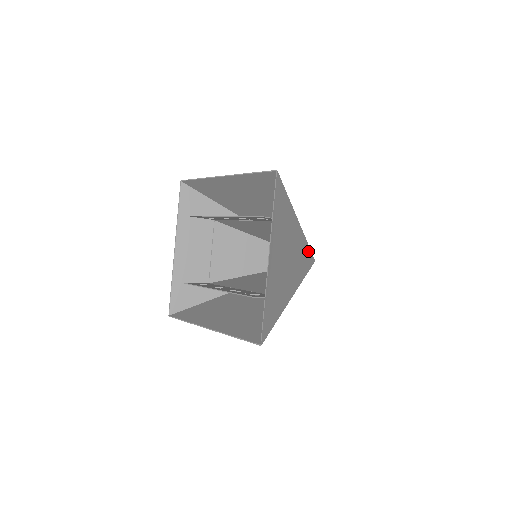
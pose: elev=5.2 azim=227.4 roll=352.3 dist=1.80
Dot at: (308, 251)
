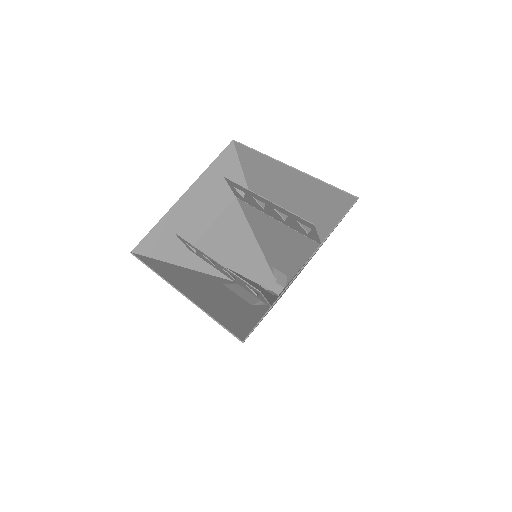
Dot at: occluded
